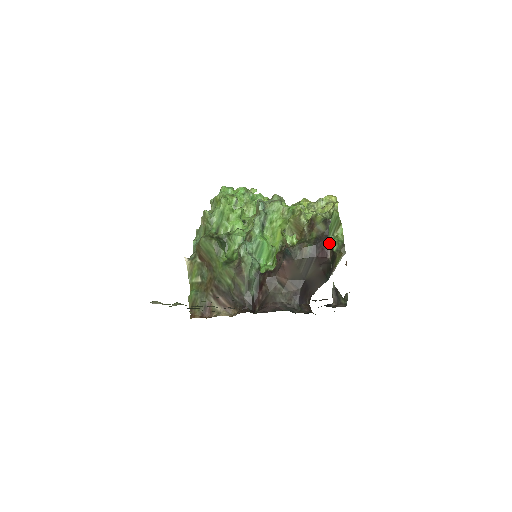
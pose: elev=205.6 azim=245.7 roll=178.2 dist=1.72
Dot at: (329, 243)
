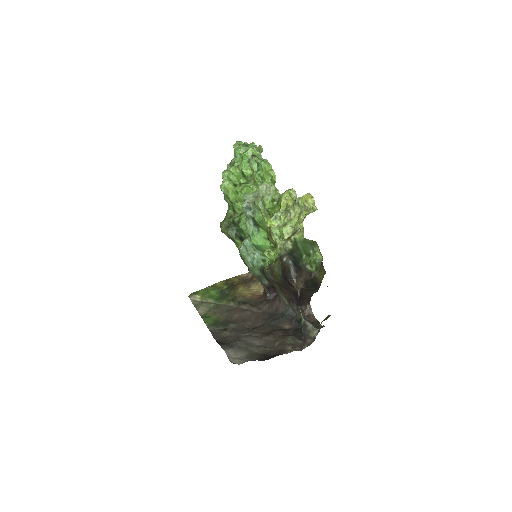
Dot at: (293, 277)
